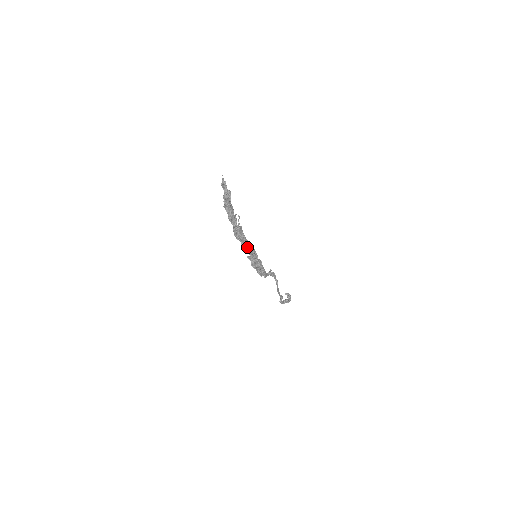
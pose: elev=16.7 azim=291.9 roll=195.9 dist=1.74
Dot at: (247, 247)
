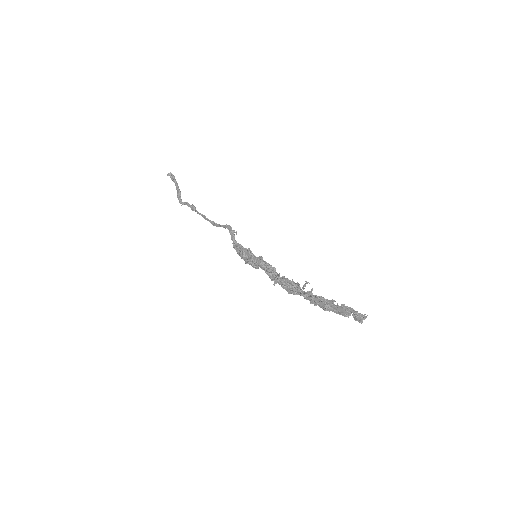
Dot at: (276, 277)
